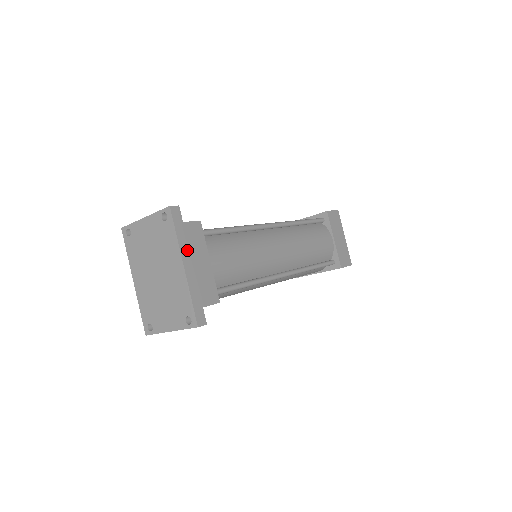
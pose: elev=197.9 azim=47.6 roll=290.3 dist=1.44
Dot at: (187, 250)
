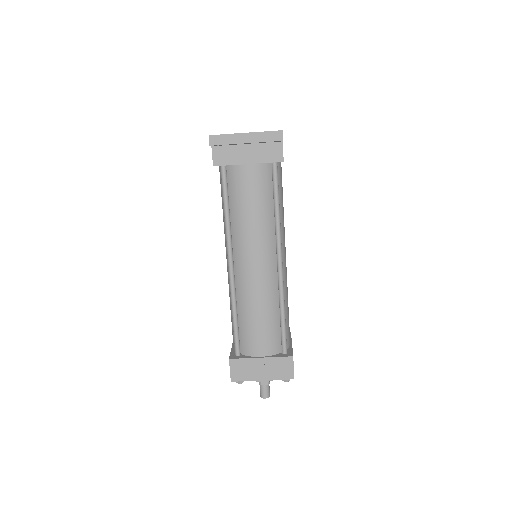
Dot at: occluded
